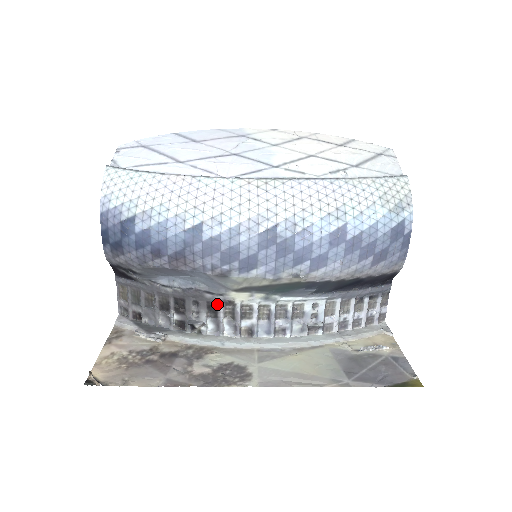
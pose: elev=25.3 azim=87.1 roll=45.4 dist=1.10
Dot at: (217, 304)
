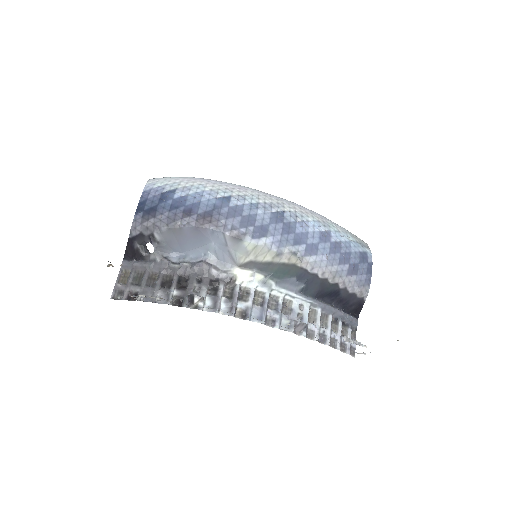
Dot at: (219, 282)
